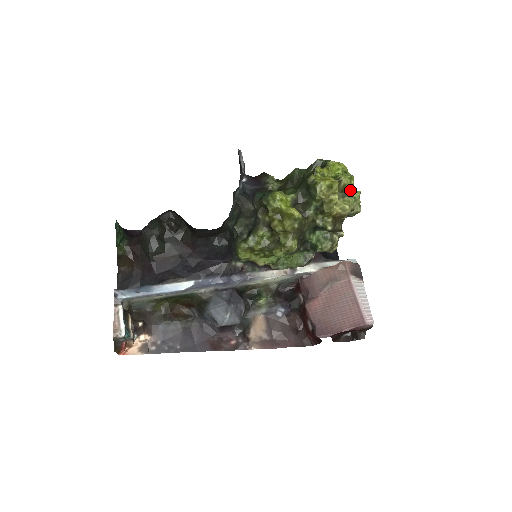
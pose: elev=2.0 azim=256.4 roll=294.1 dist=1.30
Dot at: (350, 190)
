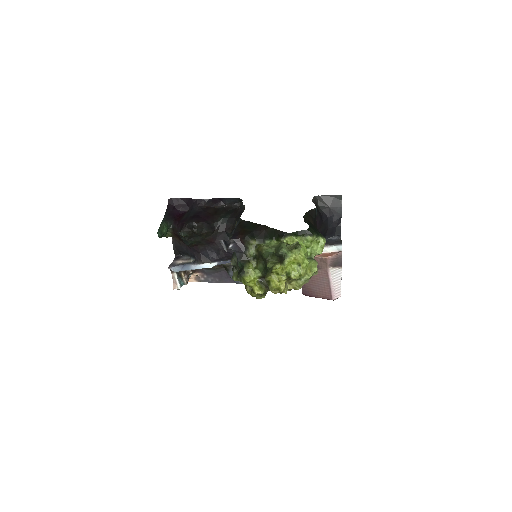
Dot at: occluded
